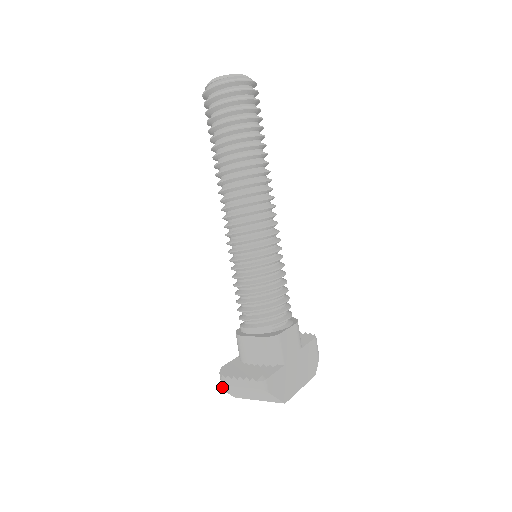
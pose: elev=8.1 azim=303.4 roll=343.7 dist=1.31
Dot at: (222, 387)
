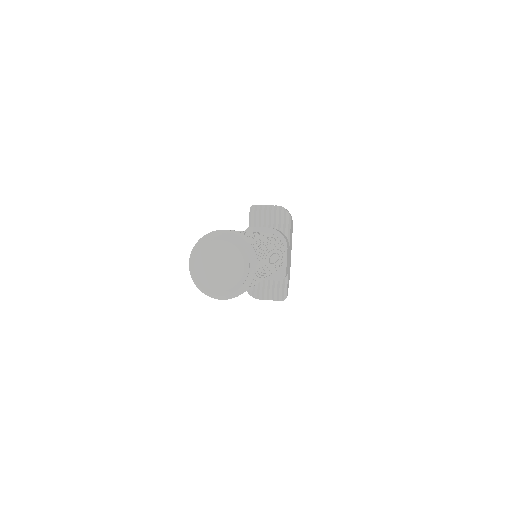
Dot at: occluded
